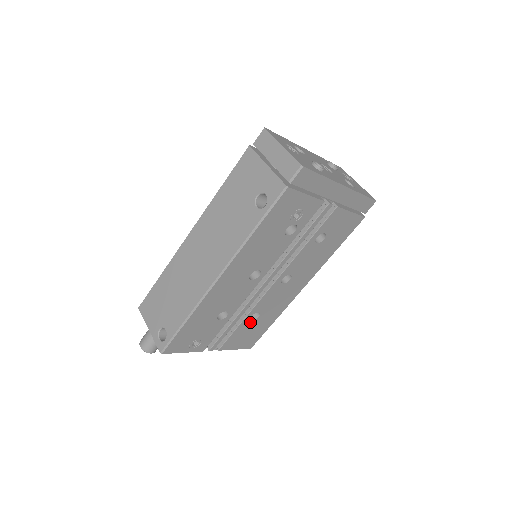
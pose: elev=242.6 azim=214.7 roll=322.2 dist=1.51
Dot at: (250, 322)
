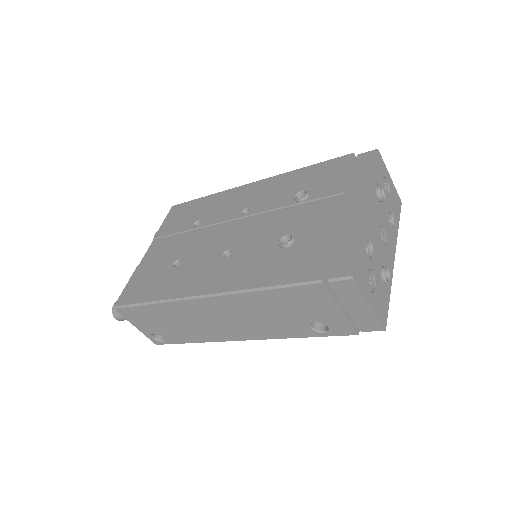
Dot at: occluded
